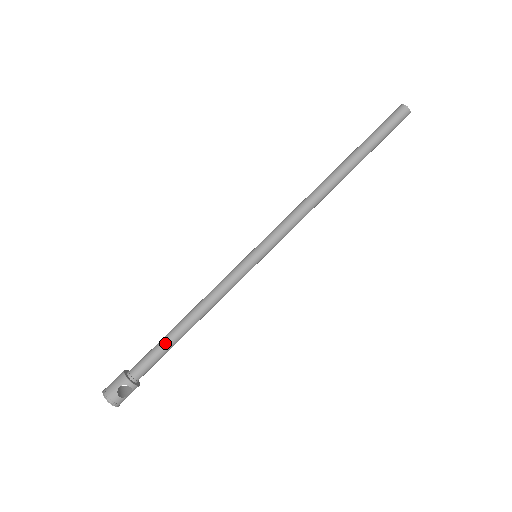
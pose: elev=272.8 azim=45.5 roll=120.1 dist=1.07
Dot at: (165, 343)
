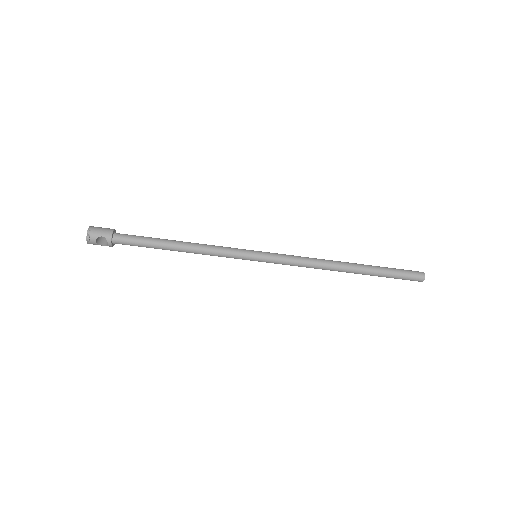
Dot at: (154, 243)
